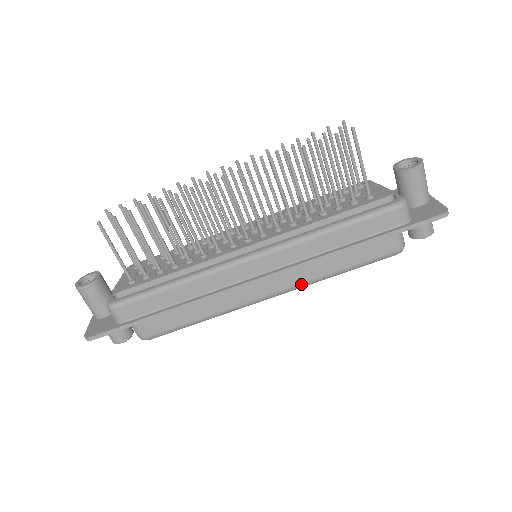
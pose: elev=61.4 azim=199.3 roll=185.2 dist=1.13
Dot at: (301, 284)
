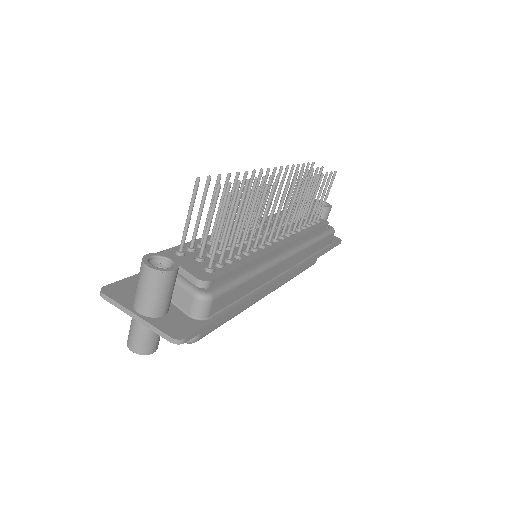
Dot at: (283, 283)
